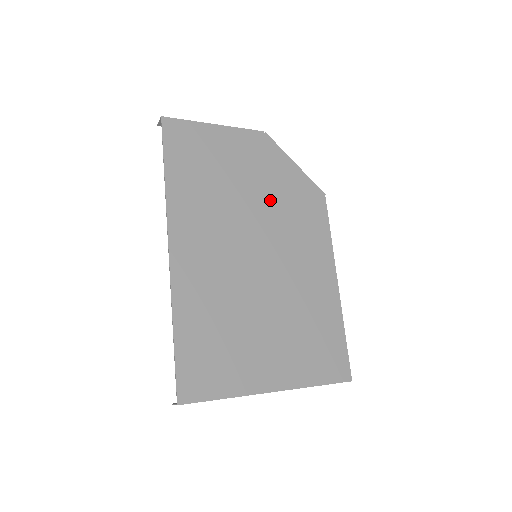
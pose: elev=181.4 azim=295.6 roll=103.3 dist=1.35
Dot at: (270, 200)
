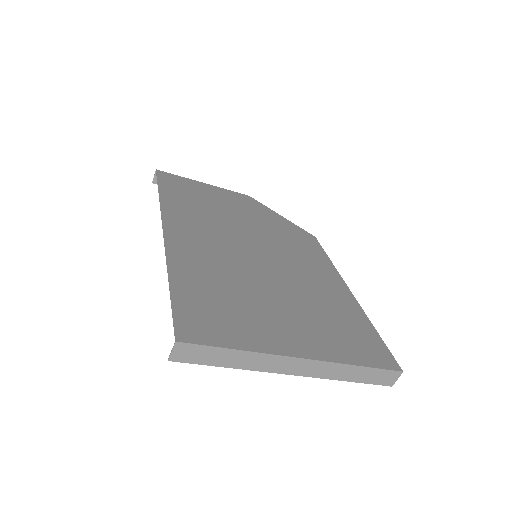
Dot at: (262, 228)
